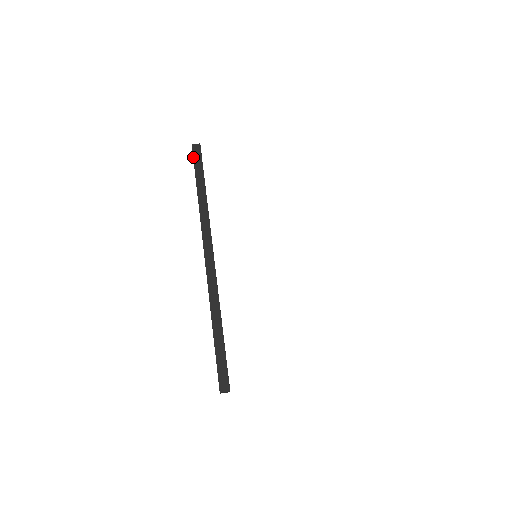
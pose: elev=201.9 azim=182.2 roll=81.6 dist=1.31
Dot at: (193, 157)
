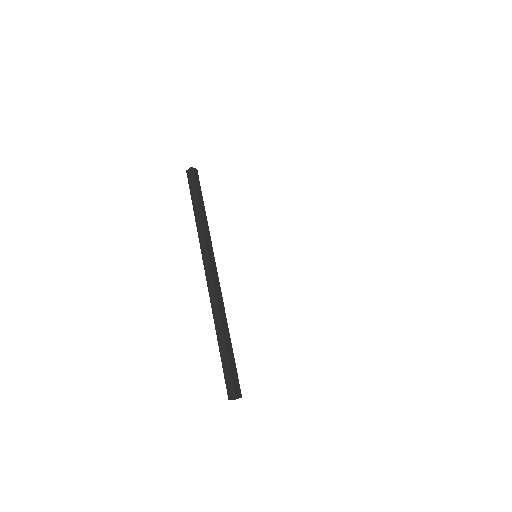
Dot at: (188, 183)
